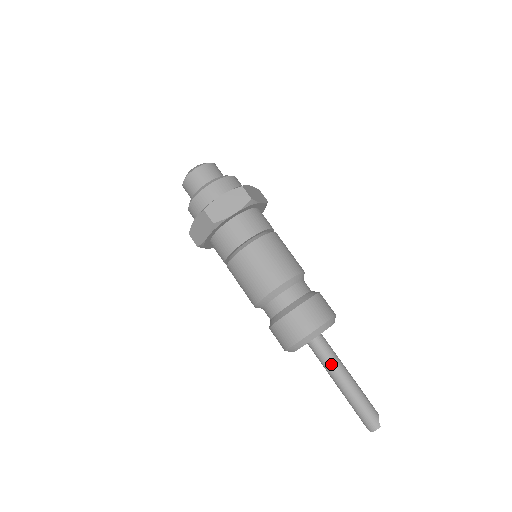
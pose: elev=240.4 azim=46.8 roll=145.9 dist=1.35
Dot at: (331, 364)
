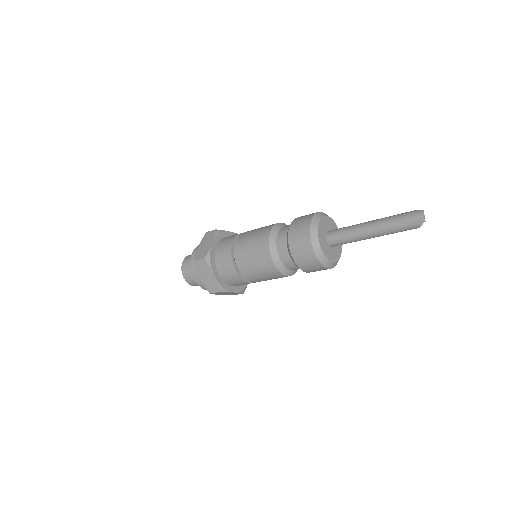
Dot at: (352, 230)
